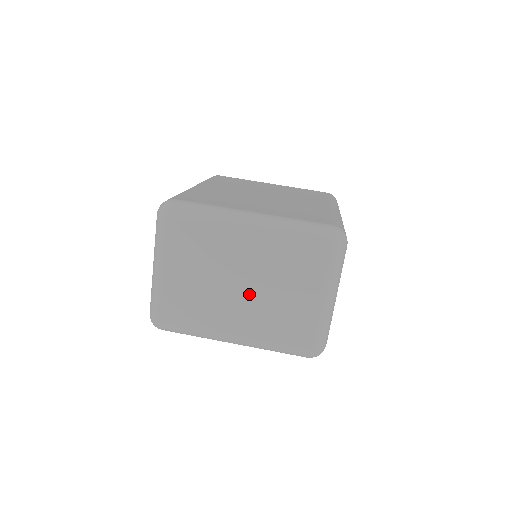
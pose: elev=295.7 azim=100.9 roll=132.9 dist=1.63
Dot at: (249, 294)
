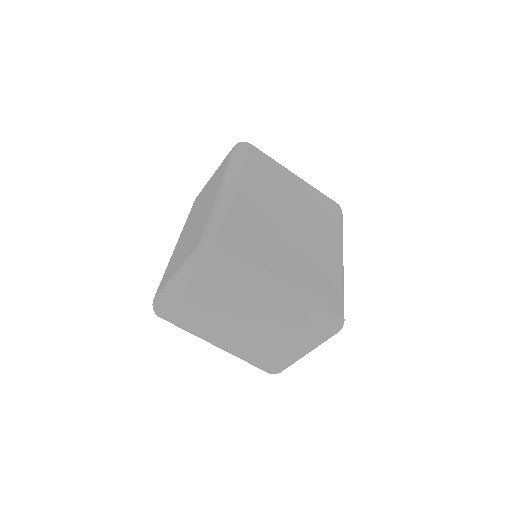
Dot at: (248, 330)
